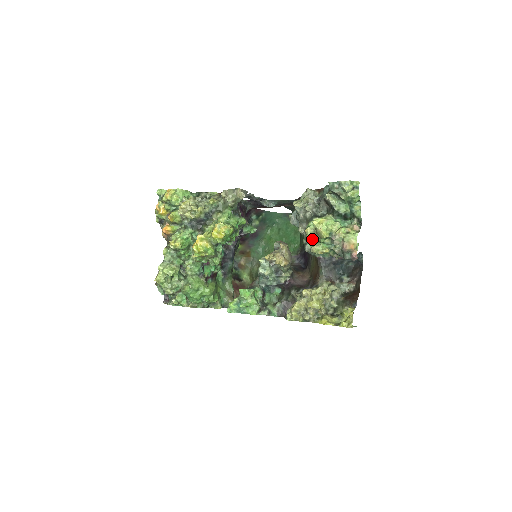
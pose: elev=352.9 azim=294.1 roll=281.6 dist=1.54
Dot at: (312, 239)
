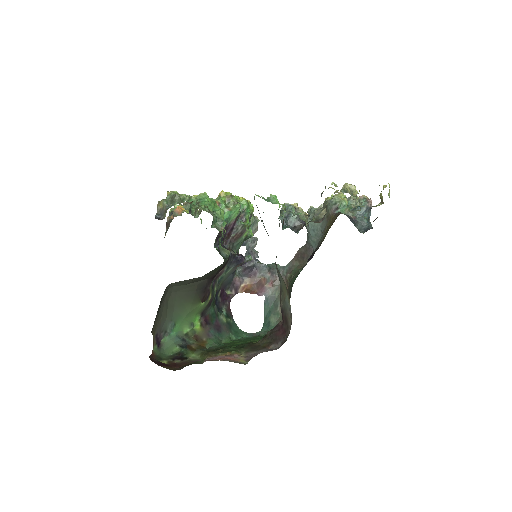
Dot at: occluded
